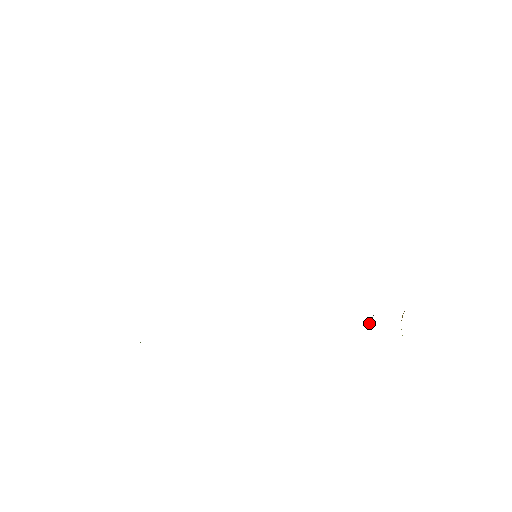
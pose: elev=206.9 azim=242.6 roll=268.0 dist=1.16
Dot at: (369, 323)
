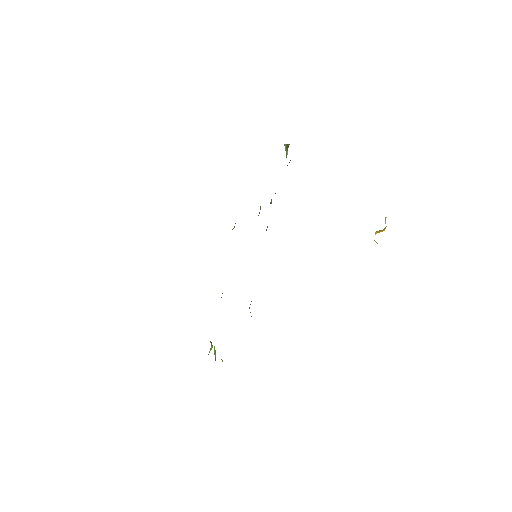
Dot at: occluded
